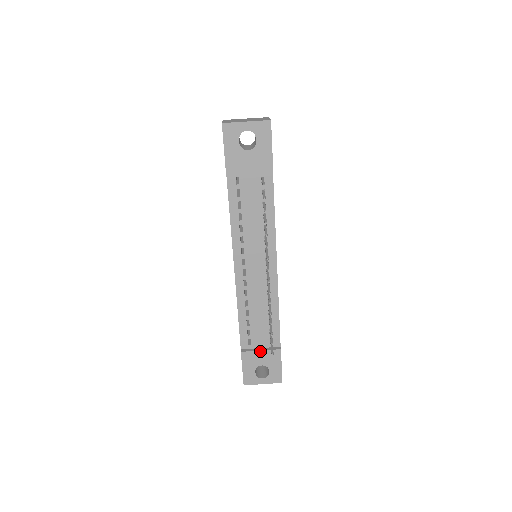
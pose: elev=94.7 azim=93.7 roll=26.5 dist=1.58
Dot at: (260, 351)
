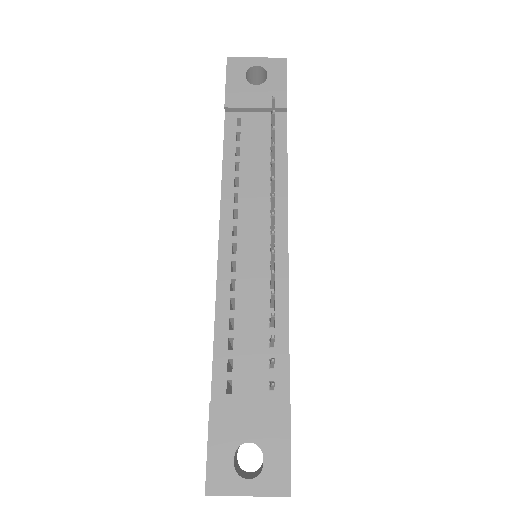
Dot at: (248, 405)
